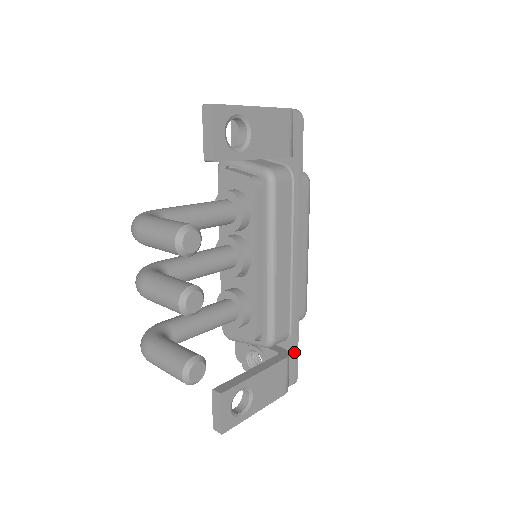
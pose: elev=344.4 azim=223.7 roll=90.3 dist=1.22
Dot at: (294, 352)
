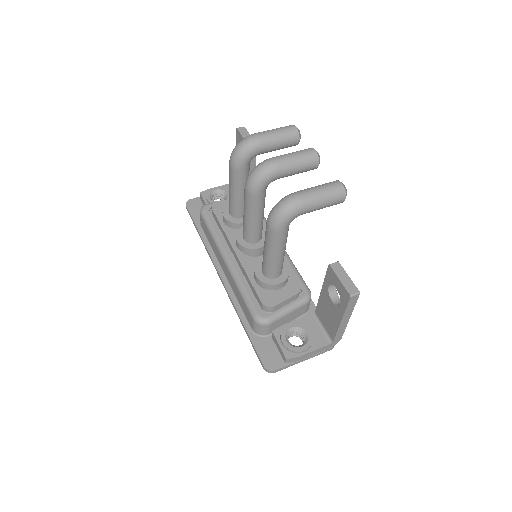
Dot at: occluded
